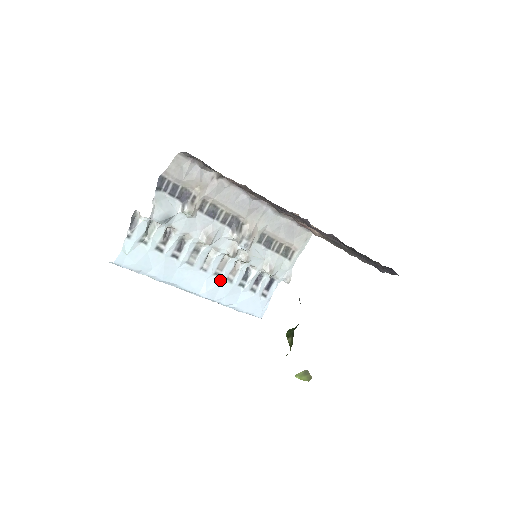
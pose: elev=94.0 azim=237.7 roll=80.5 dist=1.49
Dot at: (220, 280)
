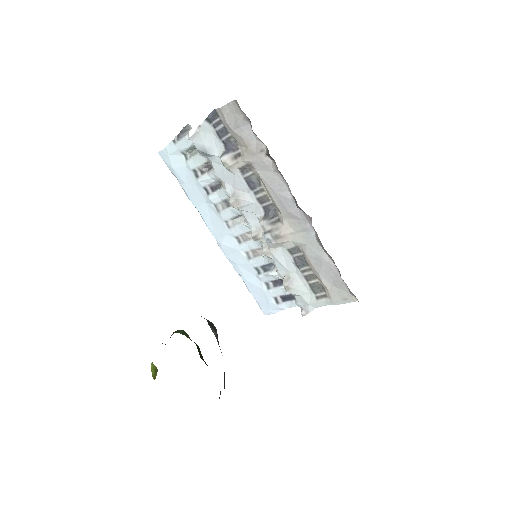
Dot at: (239, 247)
